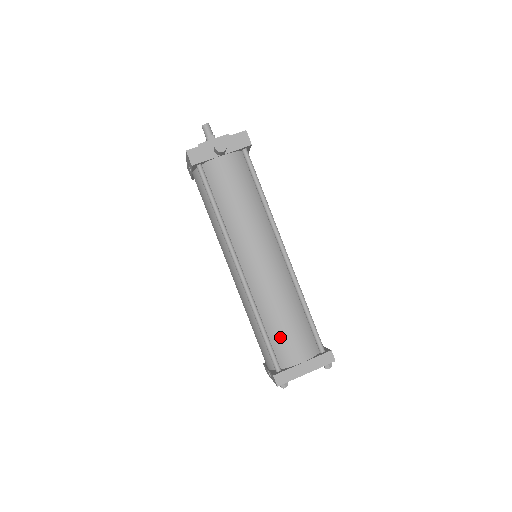
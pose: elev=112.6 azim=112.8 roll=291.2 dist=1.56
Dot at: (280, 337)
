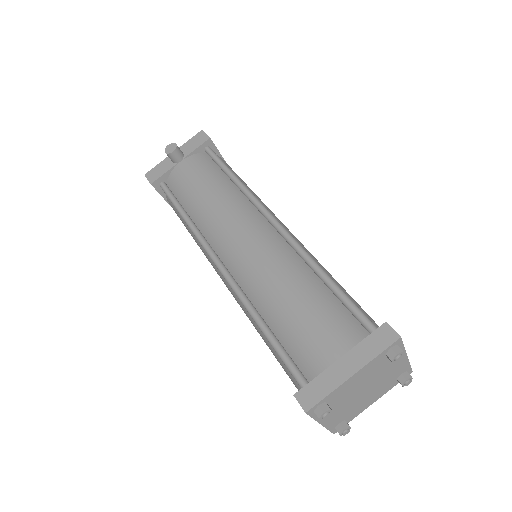
Dot at: (292, 331)
